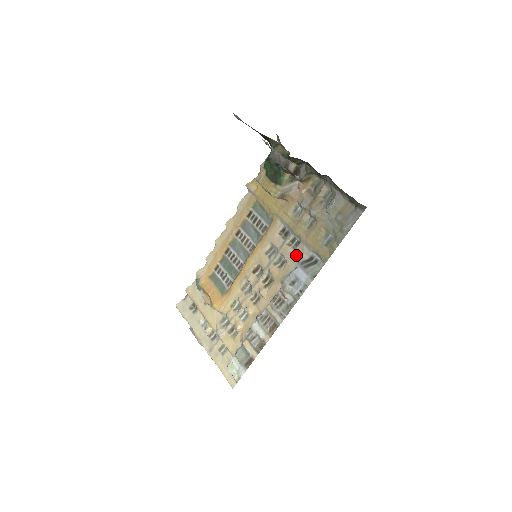
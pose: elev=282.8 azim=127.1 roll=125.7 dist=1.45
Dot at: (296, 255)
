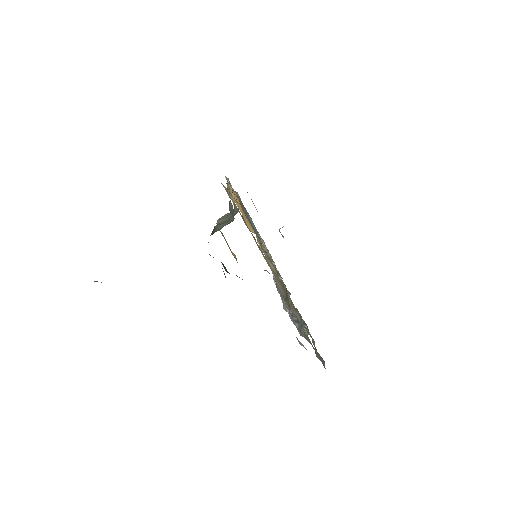
Dot at: occluded
